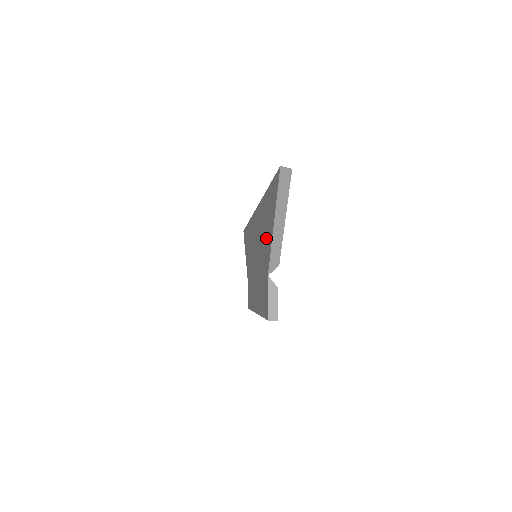
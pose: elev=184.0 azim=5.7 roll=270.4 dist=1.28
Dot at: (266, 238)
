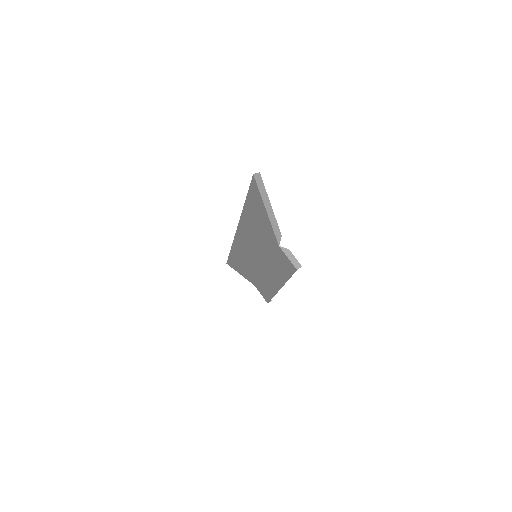
Dot at: (263, 228)
